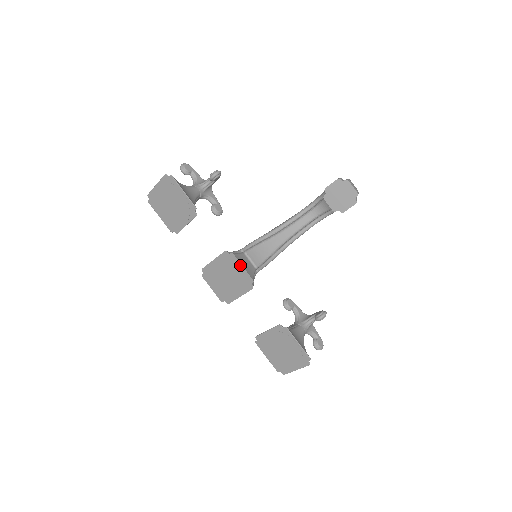
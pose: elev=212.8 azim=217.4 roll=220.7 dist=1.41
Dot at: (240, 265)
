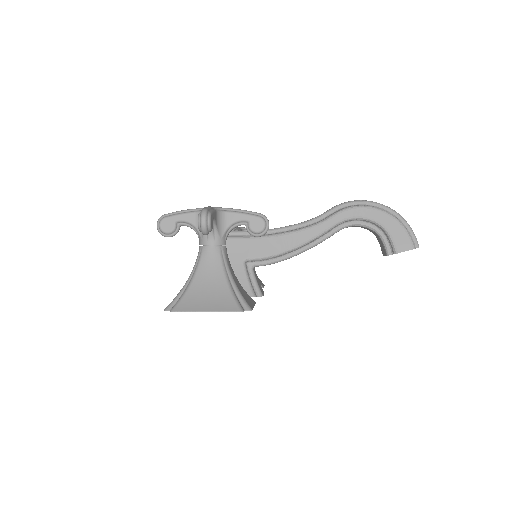
Dot at: occluded
